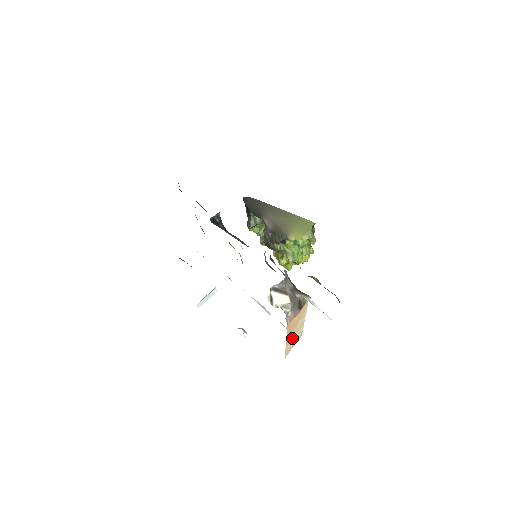
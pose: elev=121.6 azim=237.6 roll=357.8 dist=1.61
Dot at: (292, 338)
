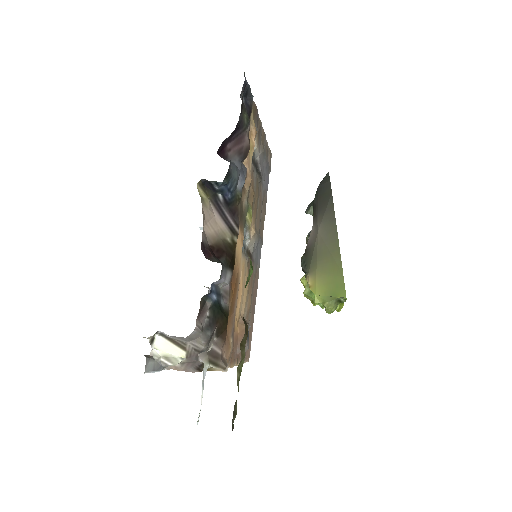
Dot at: occluded
